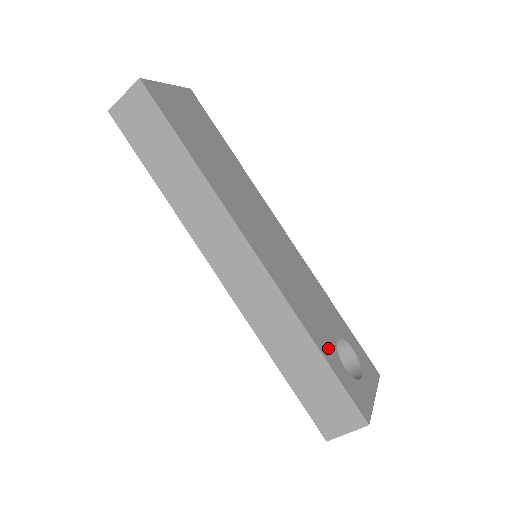
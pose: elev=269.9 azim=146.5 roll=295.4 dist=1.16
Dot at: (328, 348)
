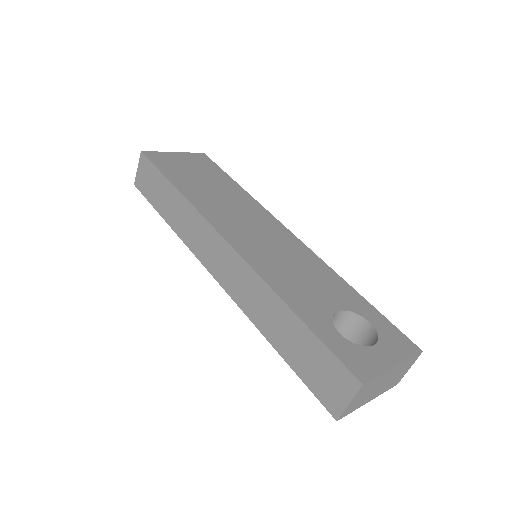
Dot at: (314, 314)
